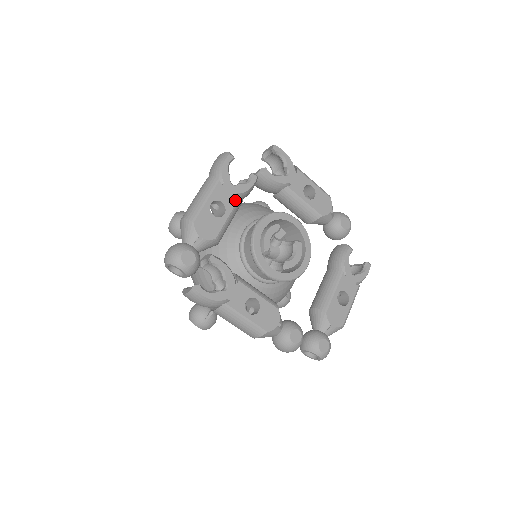
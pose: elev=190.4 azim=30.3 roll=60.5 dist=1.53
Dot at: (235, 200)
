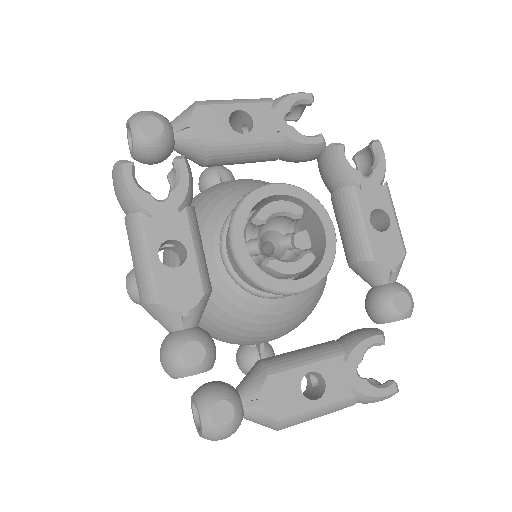
Dot at: (272, 135)
